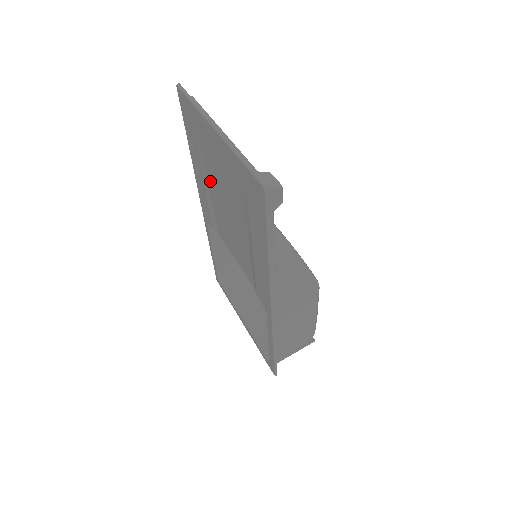
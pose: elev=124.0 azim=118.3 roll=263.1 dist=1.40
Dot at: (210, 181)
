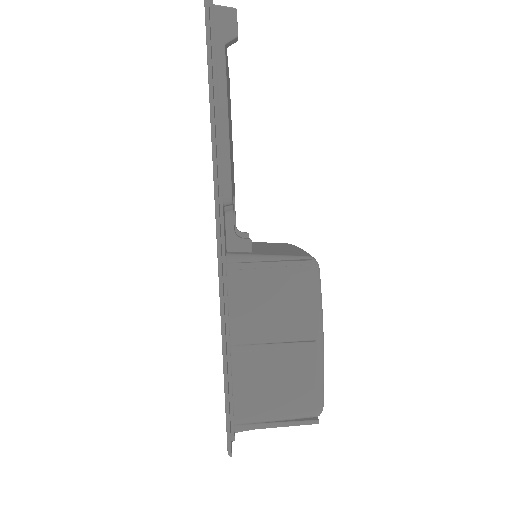
Dot at: occluded
